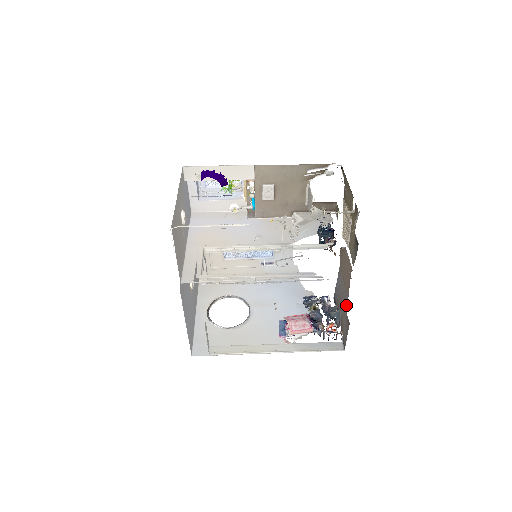
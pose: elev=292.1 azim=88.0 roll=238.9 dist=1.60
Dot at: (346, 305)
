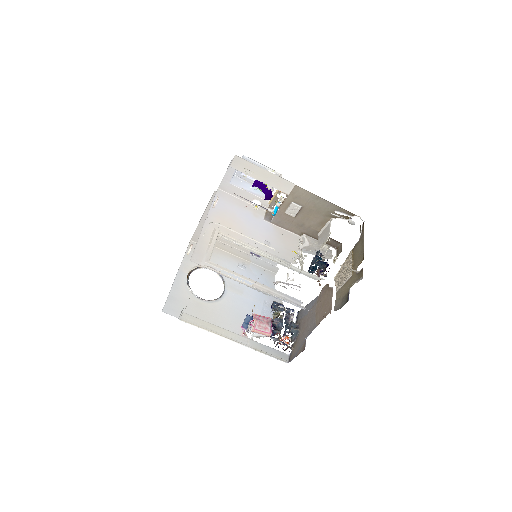
Dot at: (309, 332)
